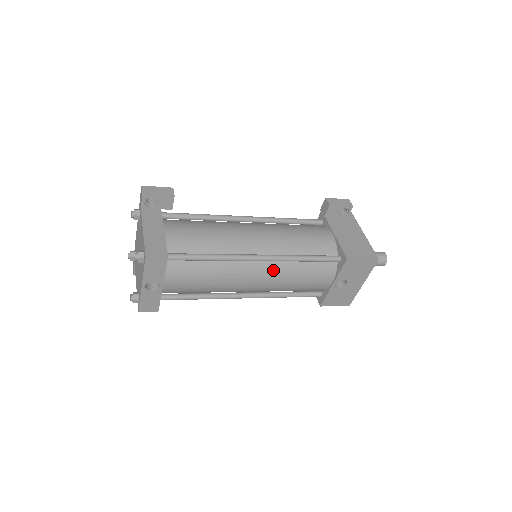
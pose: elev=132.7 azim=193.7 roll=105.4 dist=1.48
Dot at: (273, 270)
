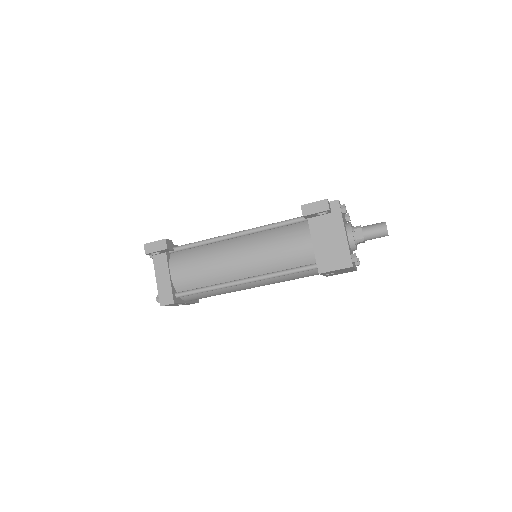
Dot at: (262, 282)
